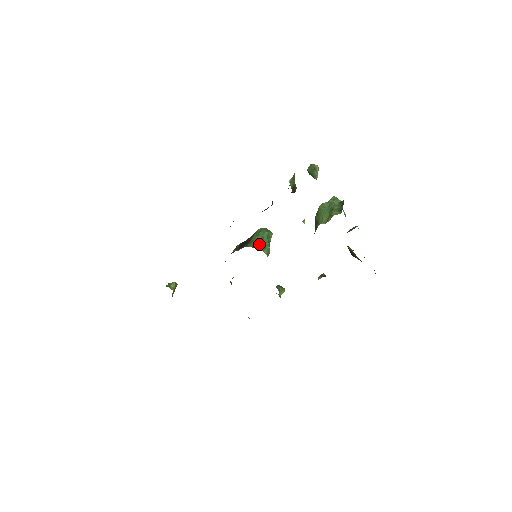
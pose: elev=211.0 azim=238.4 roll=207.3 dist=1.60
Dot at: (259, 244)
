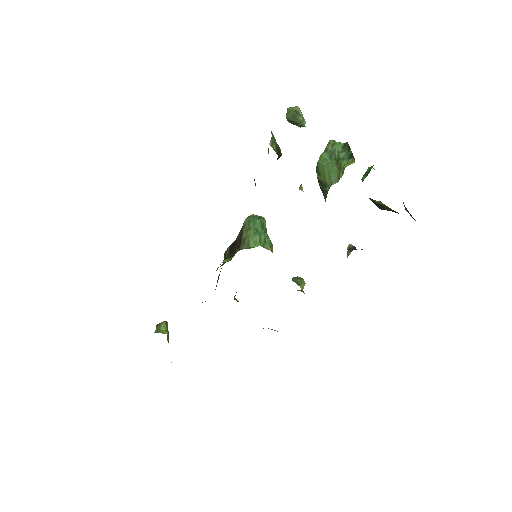
Dot at: (255, 240)
